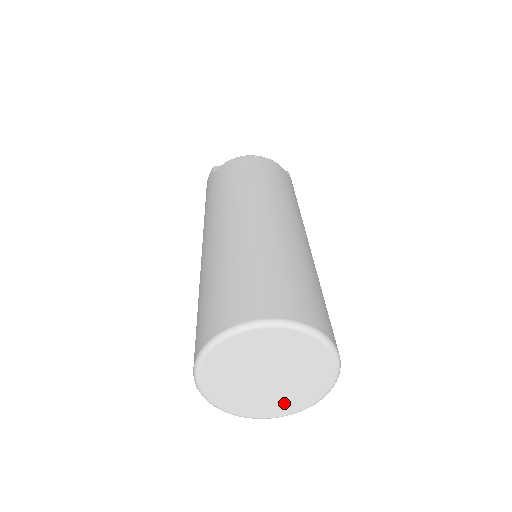
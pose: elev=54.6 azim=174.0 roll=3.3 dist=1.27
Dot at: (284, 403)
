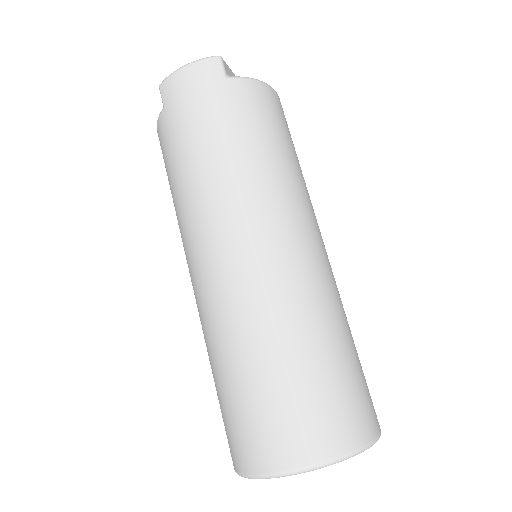
Dot at: occluded
